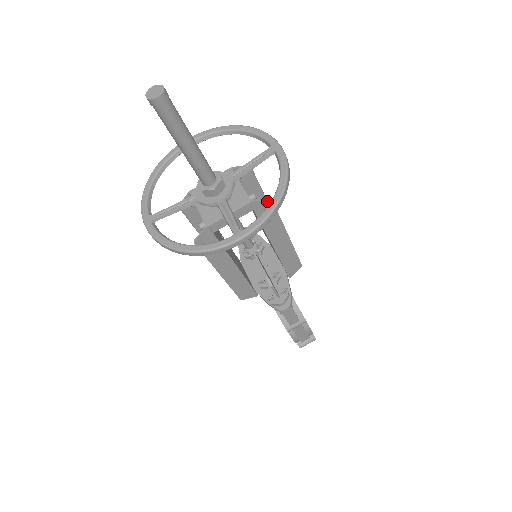
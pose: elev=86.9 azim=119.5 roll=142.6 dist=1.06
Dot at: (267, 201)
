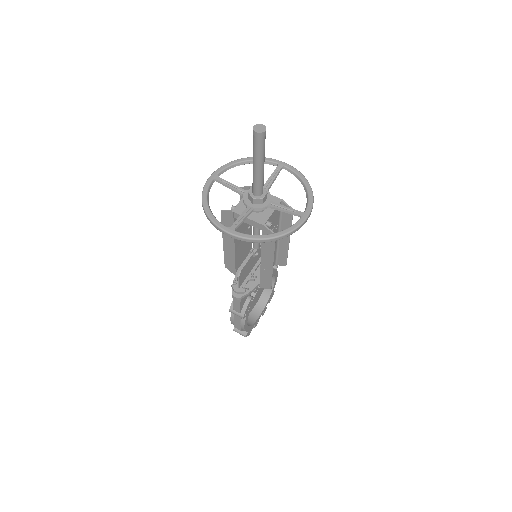
Dot at: occluded
